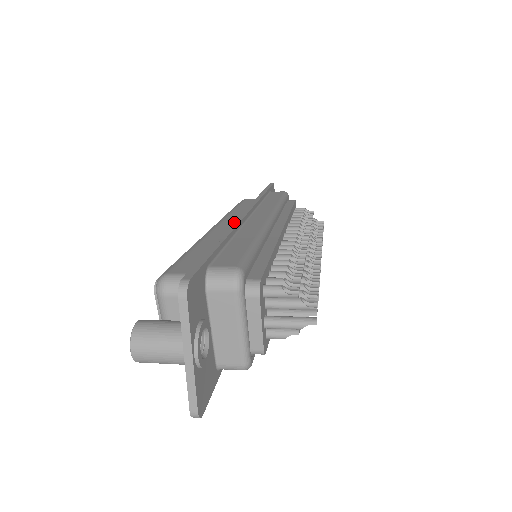
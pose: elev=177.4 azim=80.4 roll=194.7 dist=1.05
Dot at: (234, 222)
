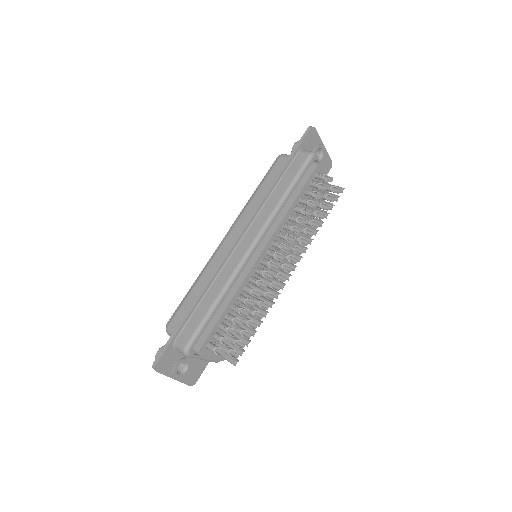
Dot at: (216, 268)
